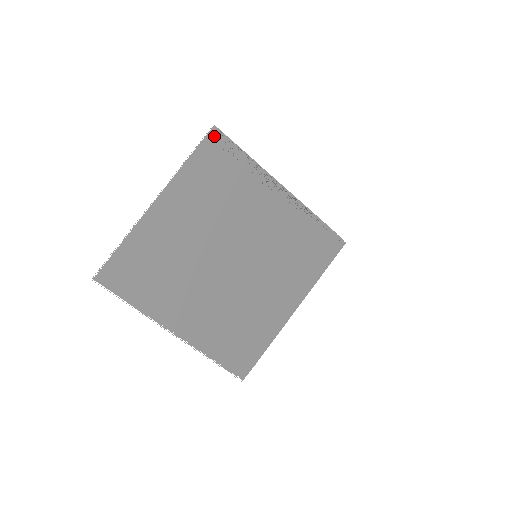
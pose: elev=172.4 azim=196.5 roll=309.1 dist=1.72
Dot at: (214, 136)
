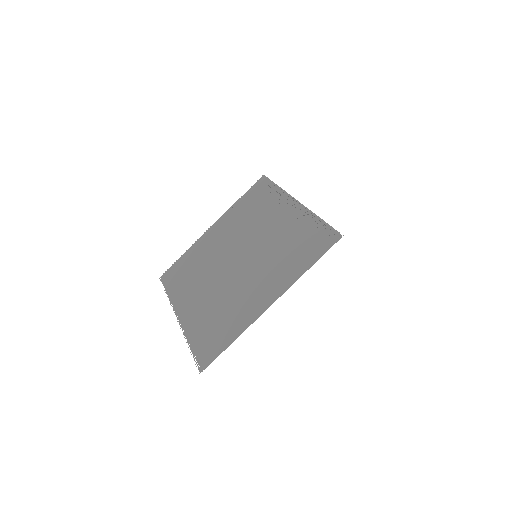
Dot at: (261, 181)
